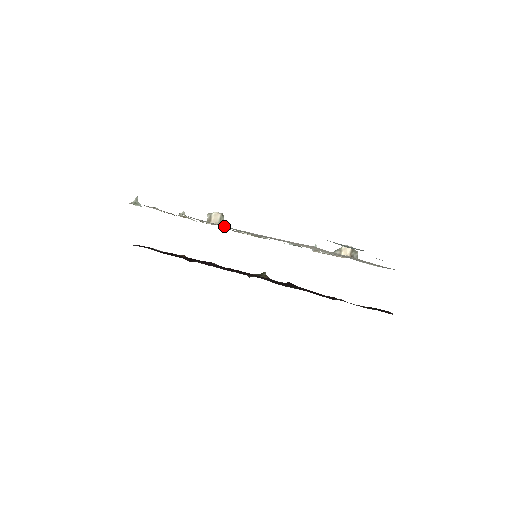
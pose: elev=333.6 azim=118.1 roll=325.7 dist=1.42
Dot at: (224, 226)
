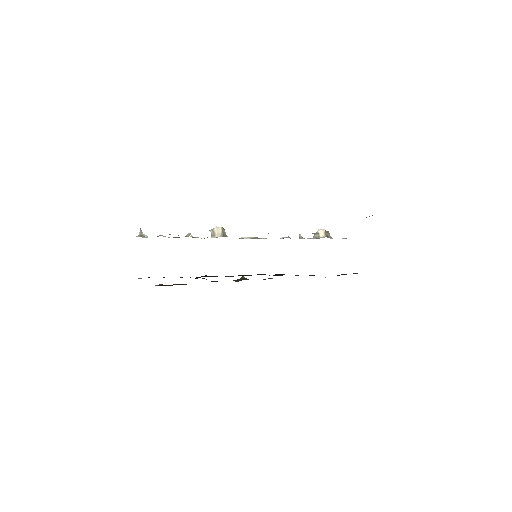
Dot at: occluded
